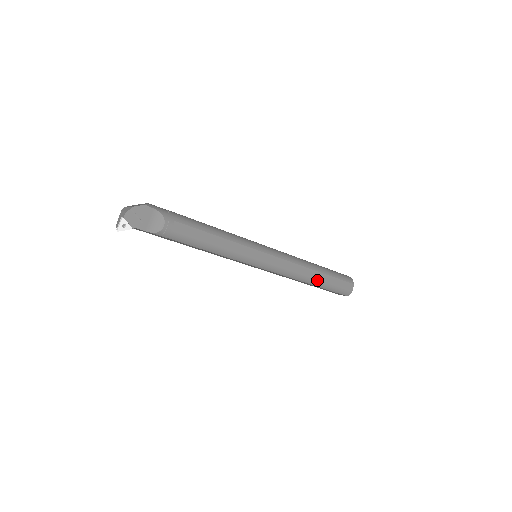
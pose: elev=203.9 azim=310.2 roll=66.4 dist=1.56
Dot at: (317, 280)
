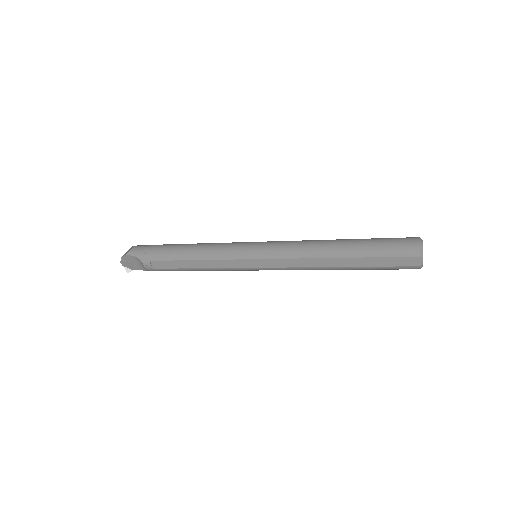
Dot at: (344, 267)
